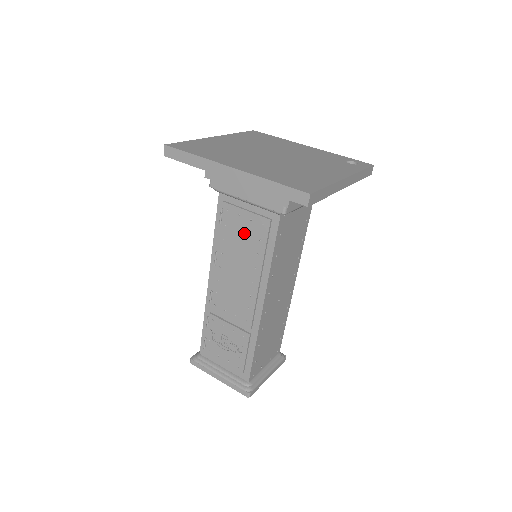
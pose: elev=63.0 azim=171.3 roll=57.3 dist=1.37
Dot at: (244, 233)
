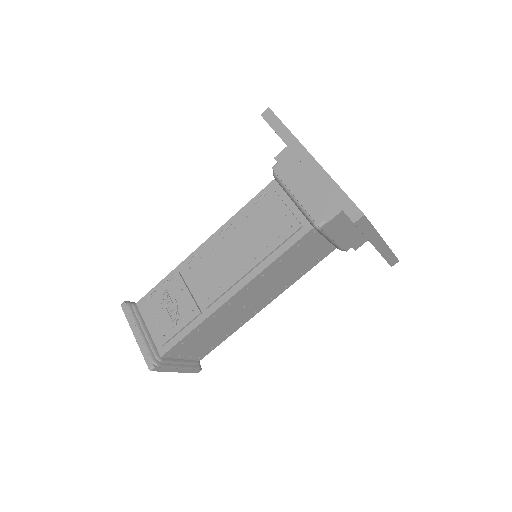
Dot at: (269, 223)
